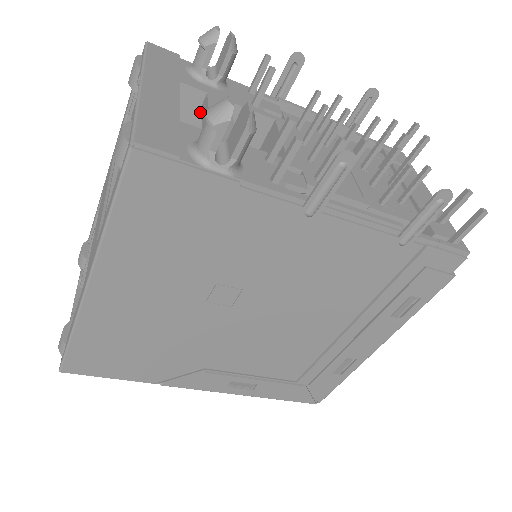
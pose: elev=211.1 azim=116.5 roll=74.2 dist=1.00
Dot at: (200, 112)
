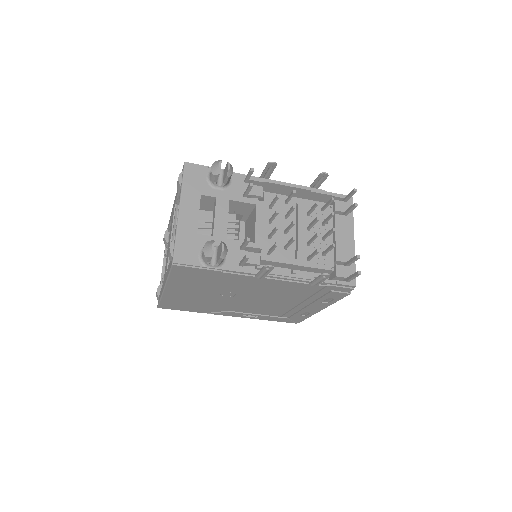
Dot at: (214, 203)
